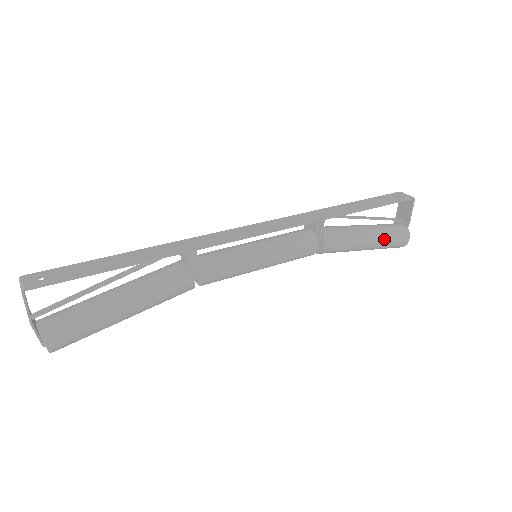
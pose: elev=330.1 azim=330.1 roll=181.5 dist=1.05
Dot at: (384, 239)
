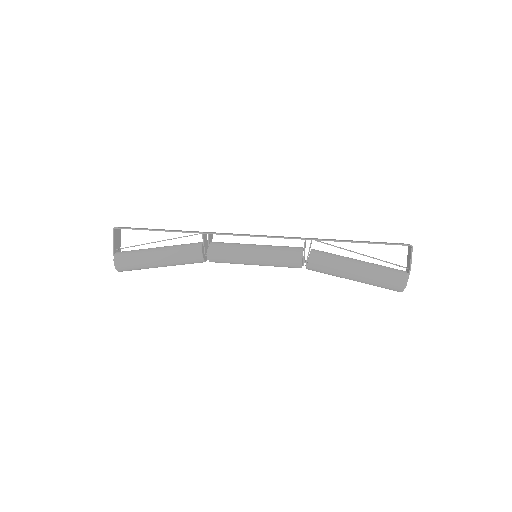
Dot at: (373, 273)
